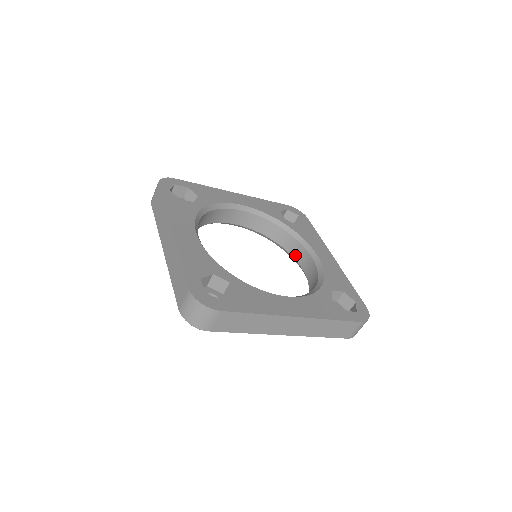
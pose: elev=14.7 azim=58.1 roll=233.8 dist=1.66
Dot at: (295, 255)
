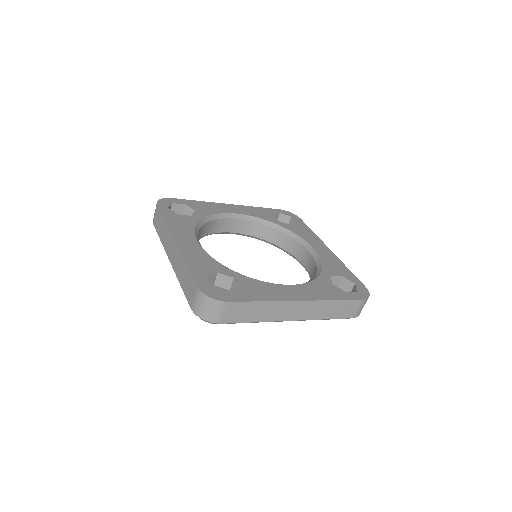
Dot at: (293, 252)
